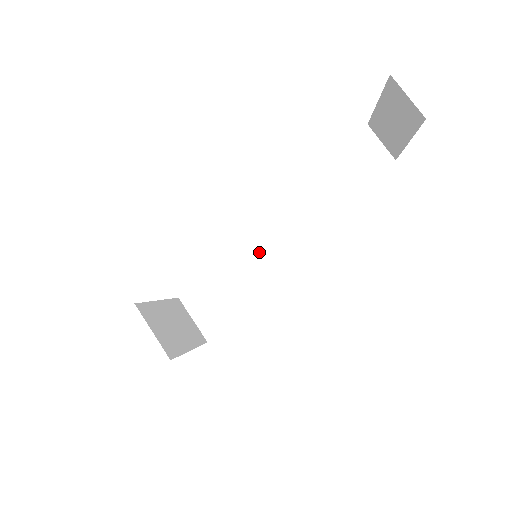
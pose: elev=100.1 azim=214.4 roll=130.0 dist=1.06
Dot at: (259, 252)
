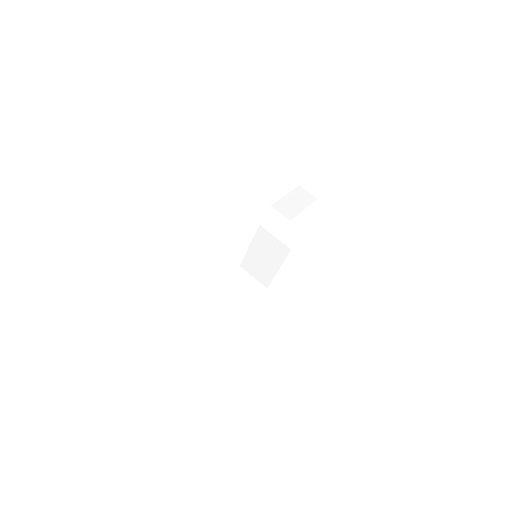
Dot at: (230, 284)
